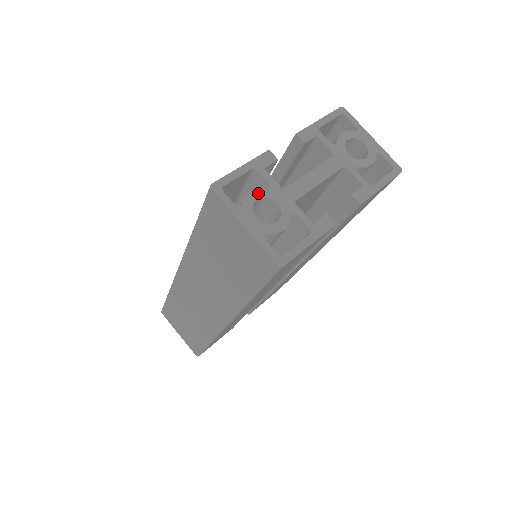
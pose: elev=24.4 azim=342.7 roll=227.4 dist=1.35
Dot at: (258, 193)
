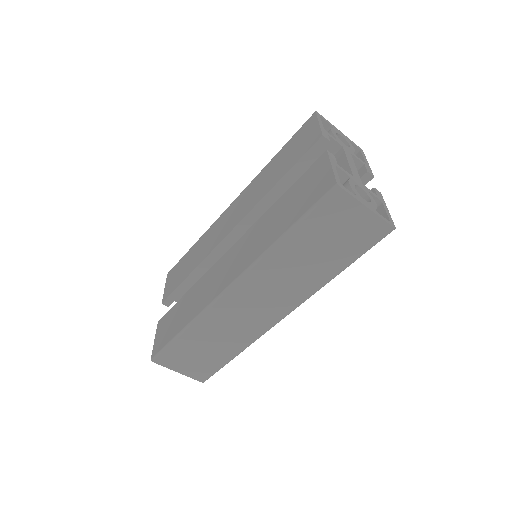
Dot at: (351, 183)
